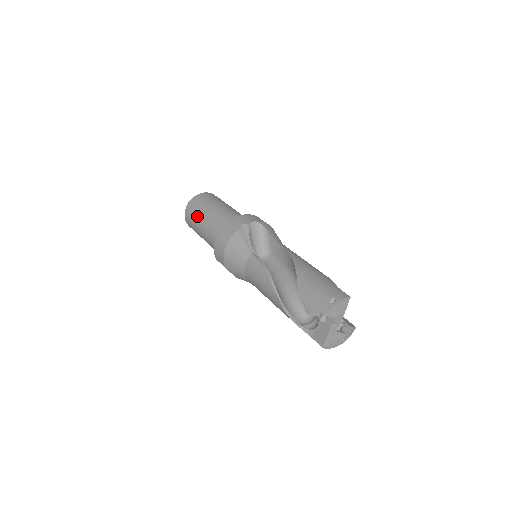
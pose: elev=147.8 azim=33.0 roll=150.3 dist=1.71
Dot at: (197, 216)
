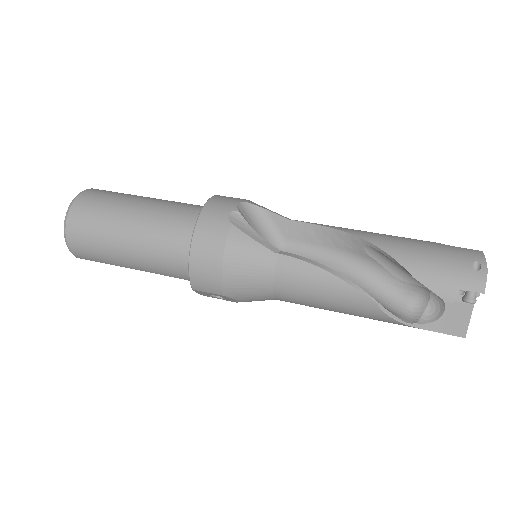
Dot at: (106, 234)
